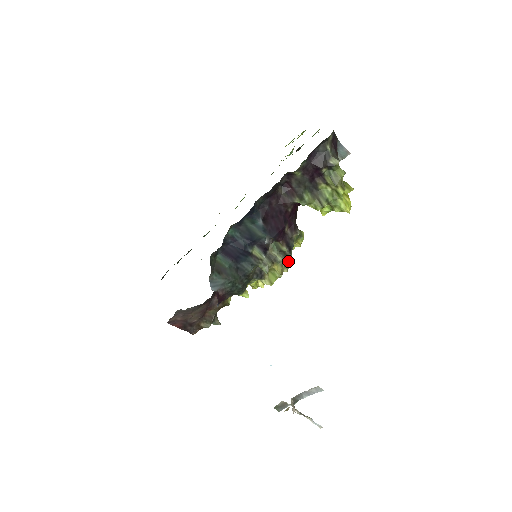
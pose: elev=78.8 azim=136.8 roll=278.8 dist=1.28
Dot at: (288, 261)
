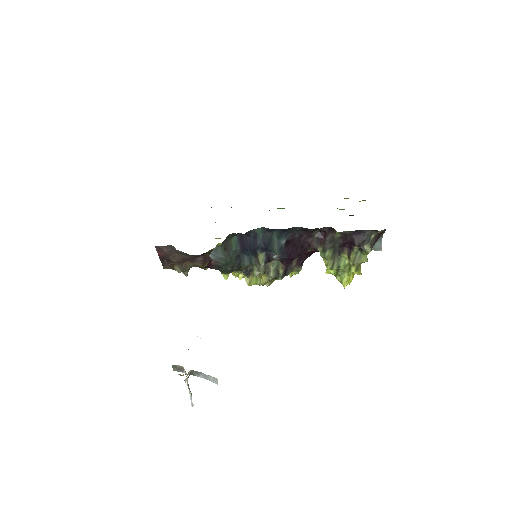
Dot at: occluded
